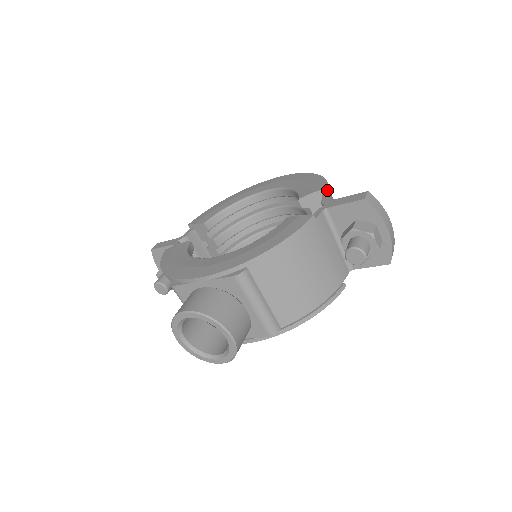
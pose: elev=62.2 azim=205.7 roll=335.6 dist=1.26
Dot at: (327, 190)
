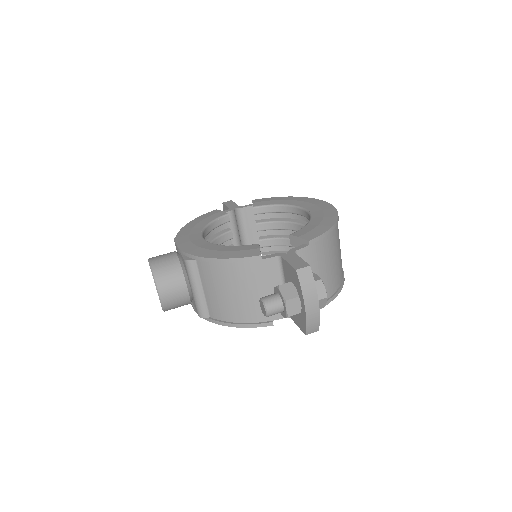
Dot at: (307, 242)
